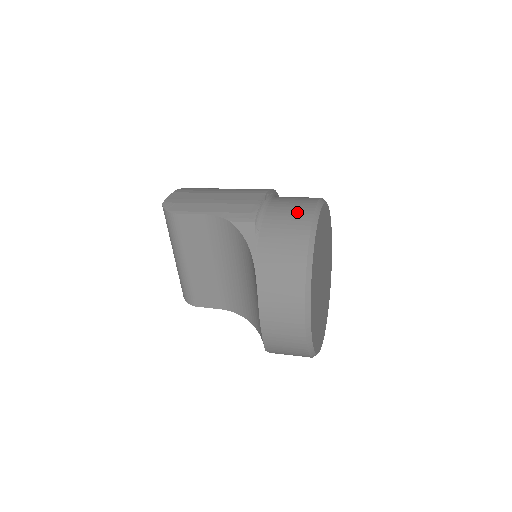
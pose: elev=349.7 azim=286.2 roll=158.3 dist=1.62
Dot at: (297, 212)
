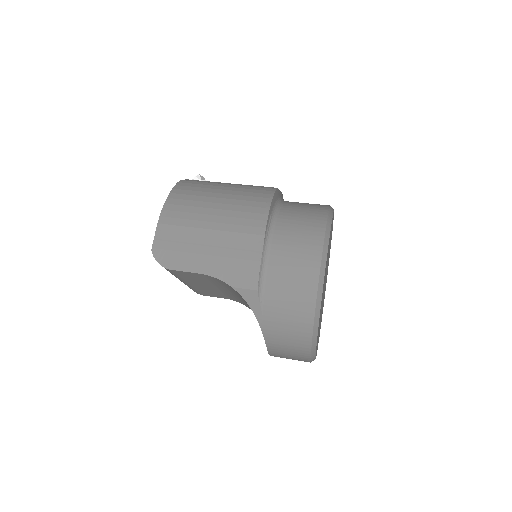
Dot at: (301, 275)
